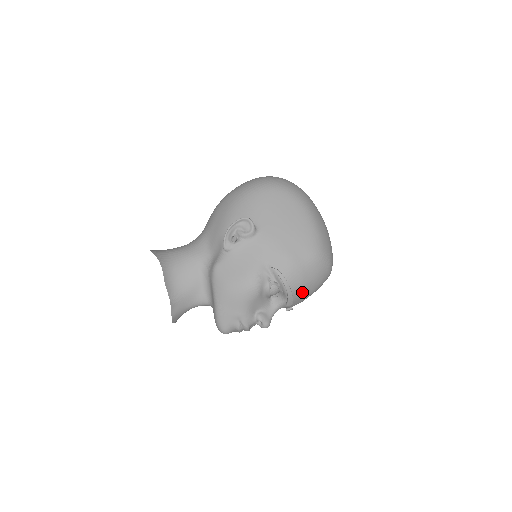
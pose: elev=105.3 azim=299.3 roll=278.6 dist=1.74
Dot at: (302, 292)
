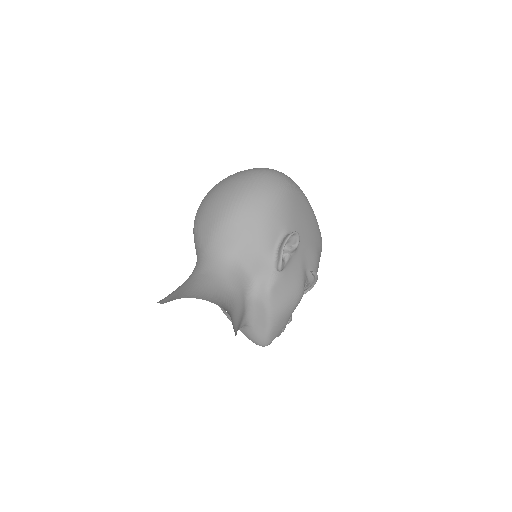
Dot at: occluded
